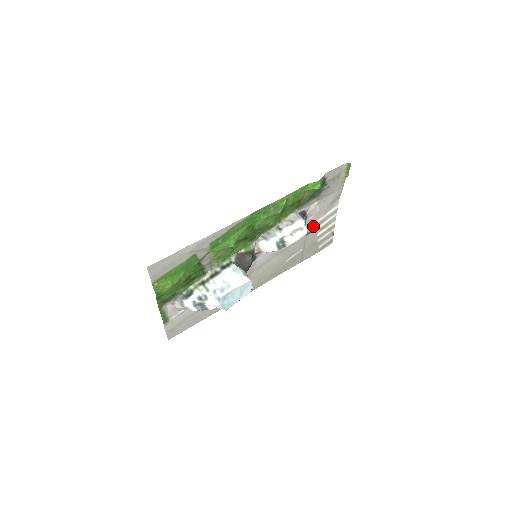
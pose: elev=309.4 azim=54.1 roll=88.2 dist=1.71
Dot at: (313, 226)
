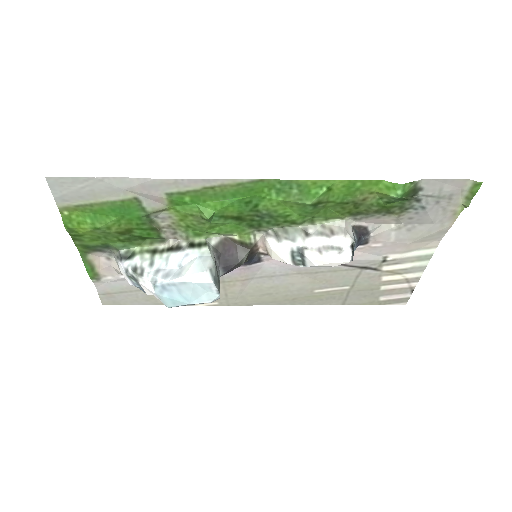
Dot at: (378, 261)
